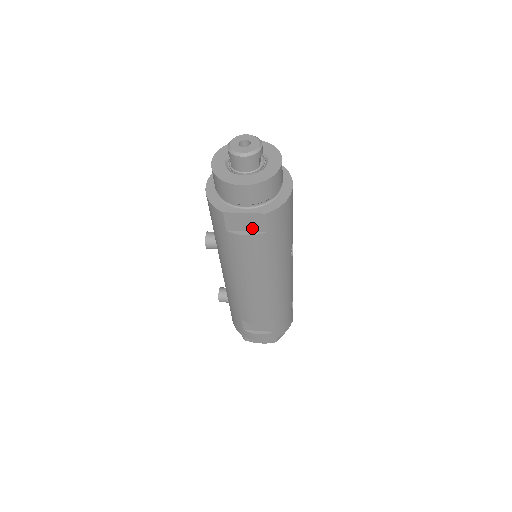
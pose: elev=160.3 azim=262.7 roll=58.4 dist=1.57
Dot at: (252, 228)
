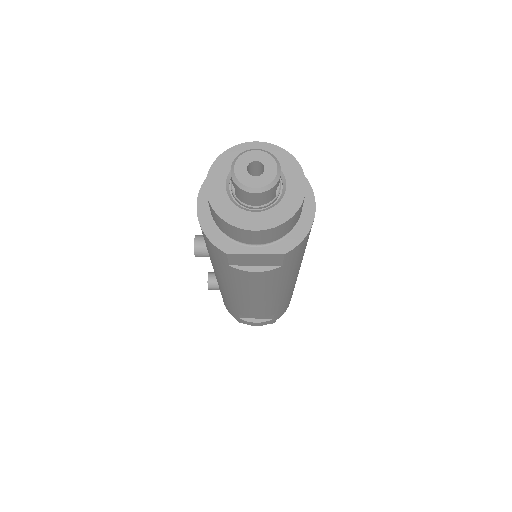
Dot at: (263, 263)
